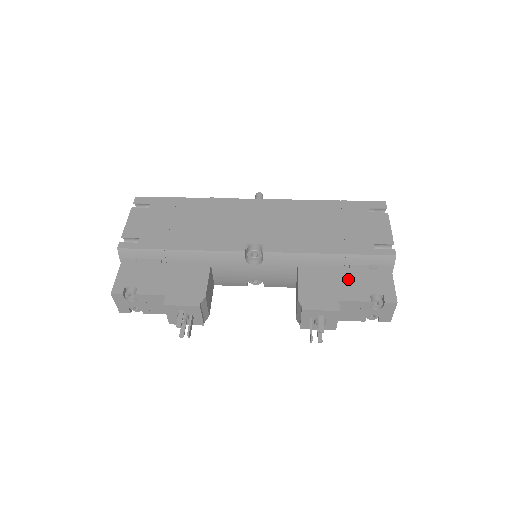
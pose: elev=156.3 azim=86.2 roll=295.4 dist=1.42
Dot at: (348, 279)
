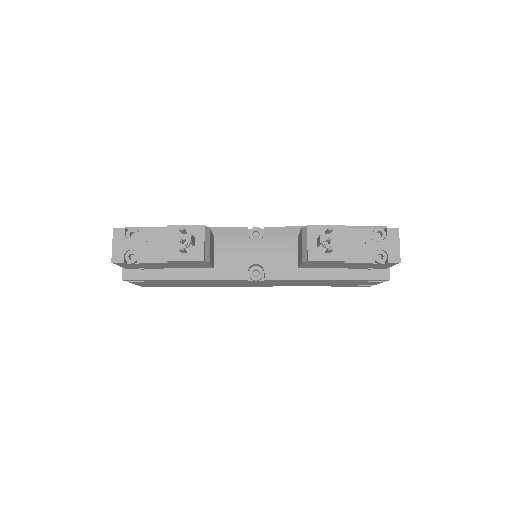
Dot at: occluded
